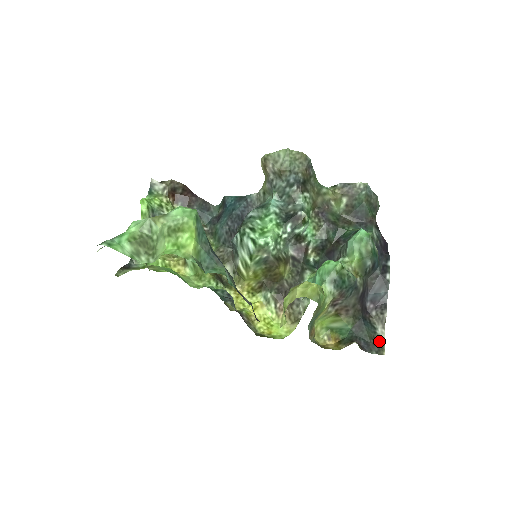
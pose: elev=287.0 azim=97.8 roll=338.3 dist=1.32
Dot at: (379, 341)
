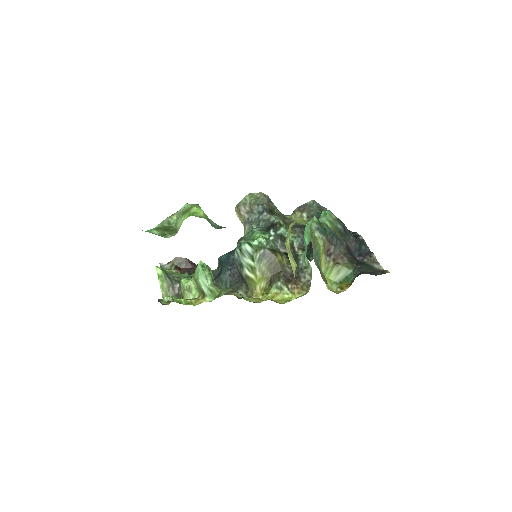
Dot at: occluded
